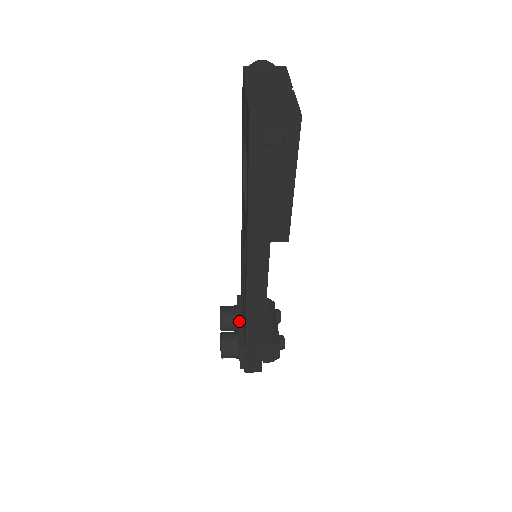
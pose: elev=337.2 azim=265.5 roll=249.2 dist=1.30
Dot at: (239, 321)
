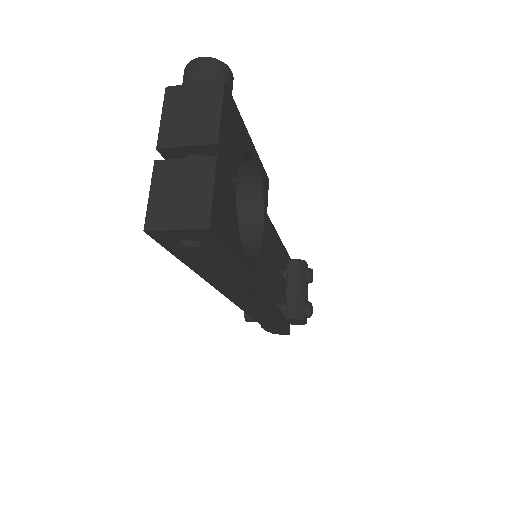
Dot at: occluded
